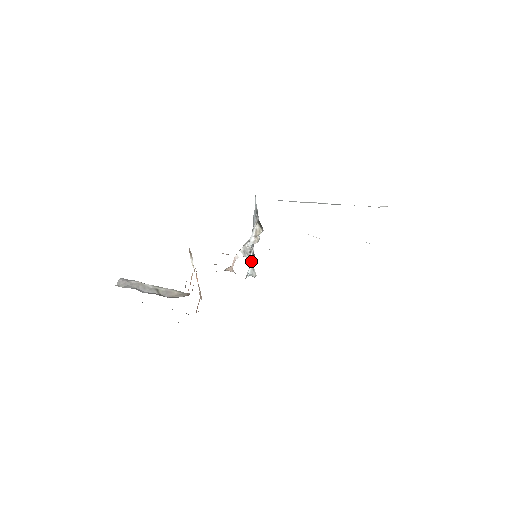
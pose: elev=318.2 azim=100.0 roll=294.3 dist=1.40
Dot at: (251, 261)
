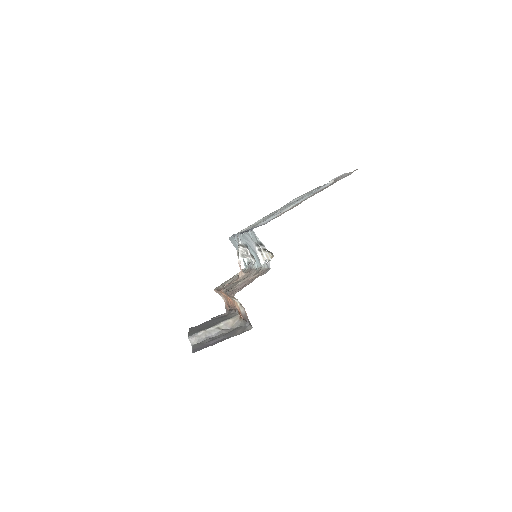
Dot at: (252, 260)
